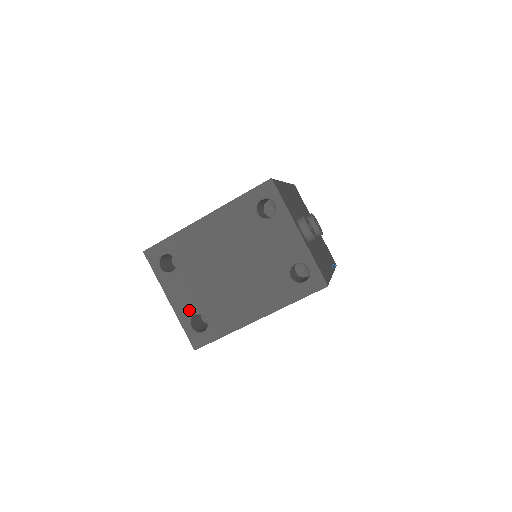
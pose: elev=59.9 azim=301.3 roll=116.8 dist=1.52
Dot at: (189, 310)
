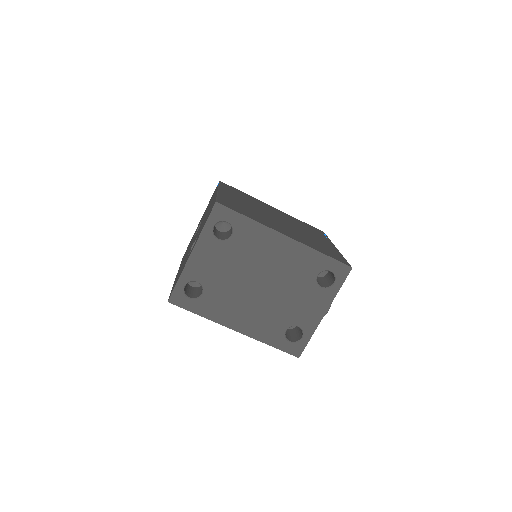
Dot at: (198, 275)
